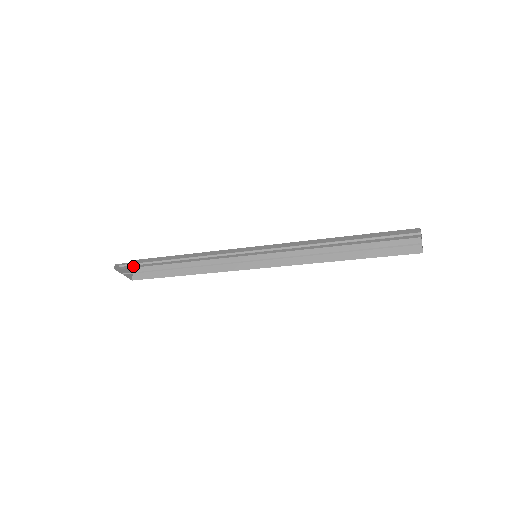
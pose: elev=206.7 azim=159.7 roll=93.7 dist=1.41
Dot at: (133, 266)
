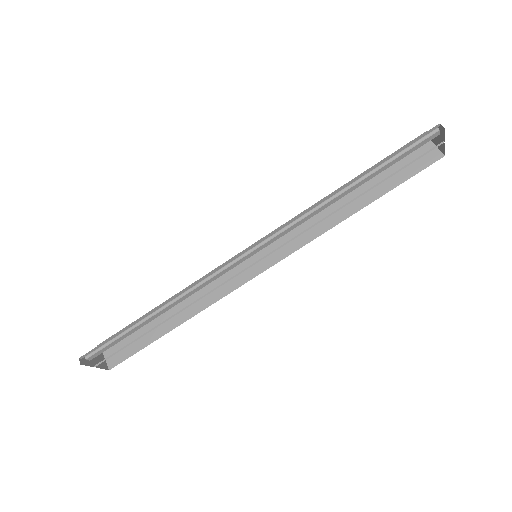
Dot at: (104, 349)
